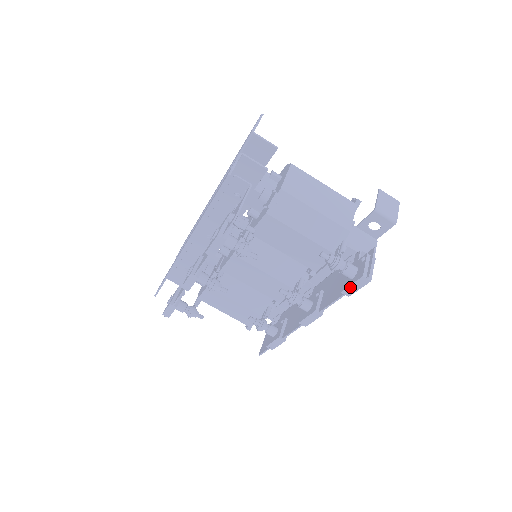
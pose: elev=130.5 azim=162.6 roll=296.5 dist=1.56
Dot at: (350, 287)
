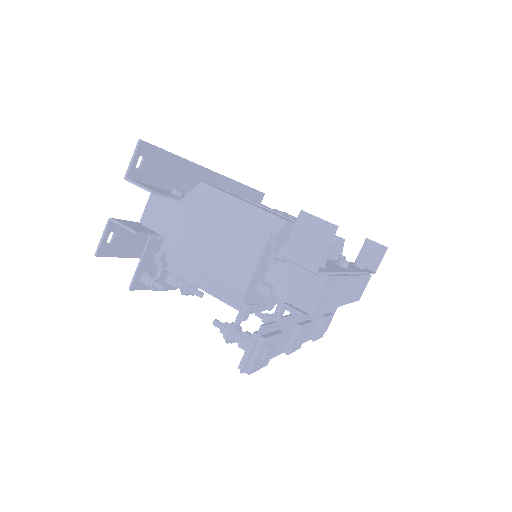
Dot at: occluded
